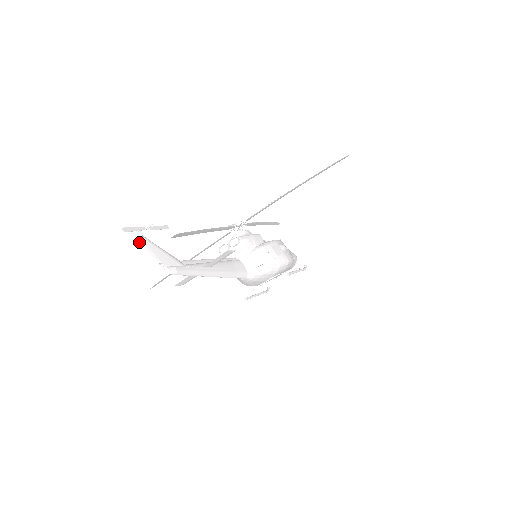
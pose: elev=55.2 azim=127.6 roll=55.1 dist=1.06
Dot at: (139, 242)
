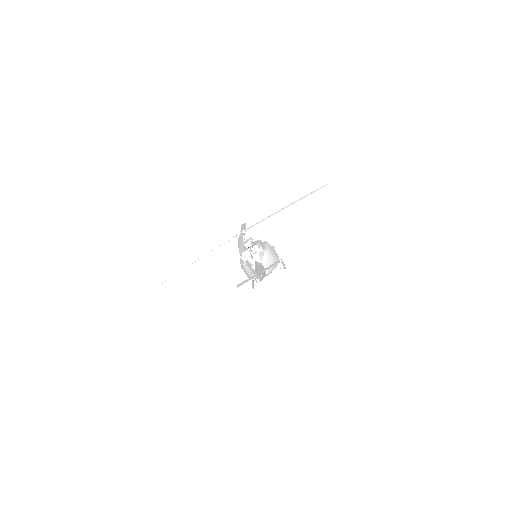
Dot at: (246, 264)
